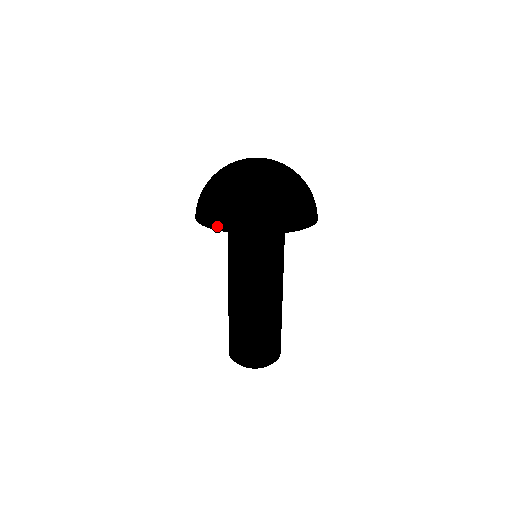
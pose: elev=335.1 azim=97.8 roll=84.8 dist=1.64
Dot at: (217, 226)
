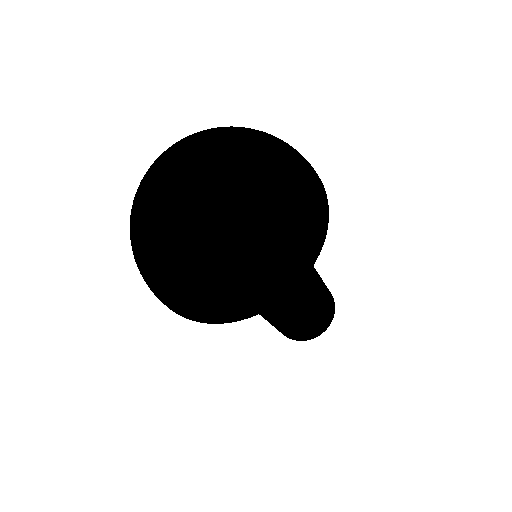
Dot at: occluded
